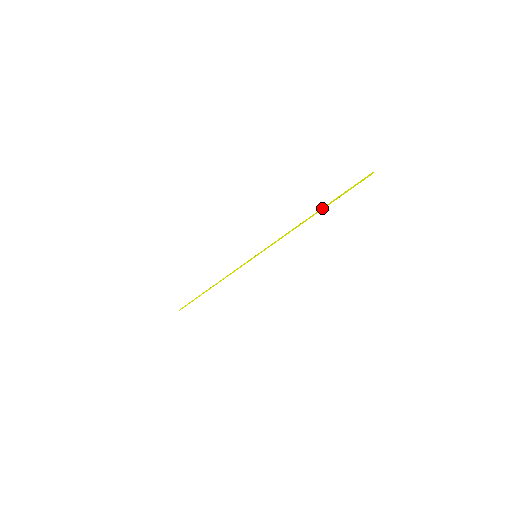
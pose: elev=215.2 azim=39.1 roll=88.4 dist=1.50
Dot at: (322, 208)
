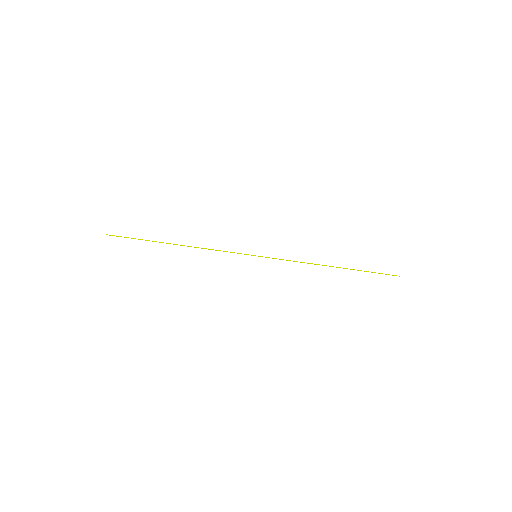
Dot at: (346, 268)
